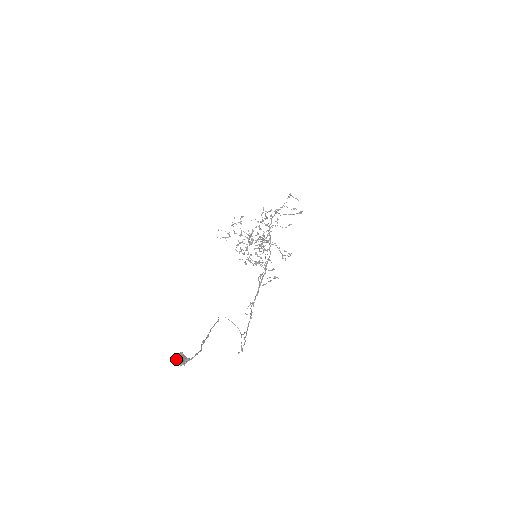
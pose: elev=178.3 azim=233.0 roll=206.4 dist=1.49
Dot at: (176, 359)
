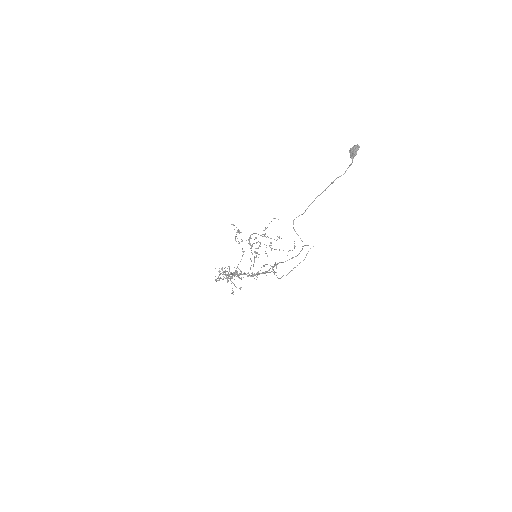
Dot at: (355, 145)
